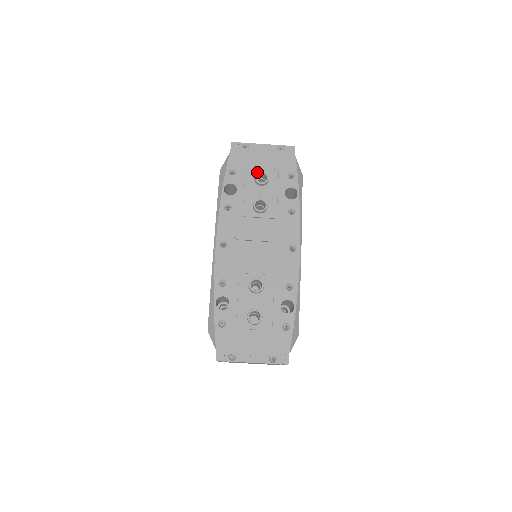
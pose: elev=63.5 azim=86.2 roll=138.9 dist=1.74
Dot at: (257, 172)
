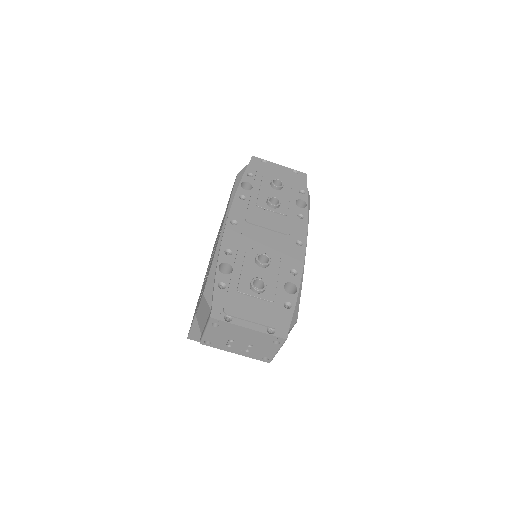
Dot at: (274, 178)
